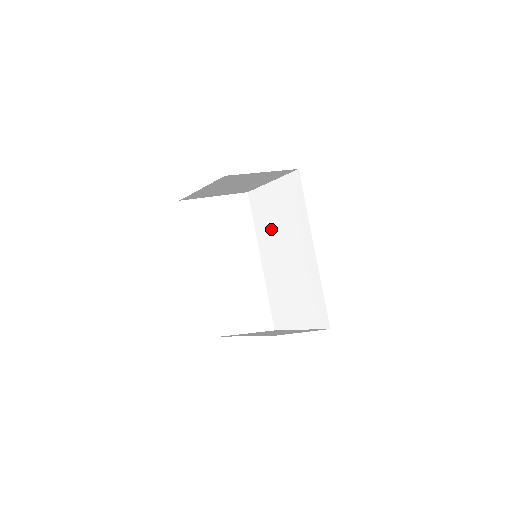
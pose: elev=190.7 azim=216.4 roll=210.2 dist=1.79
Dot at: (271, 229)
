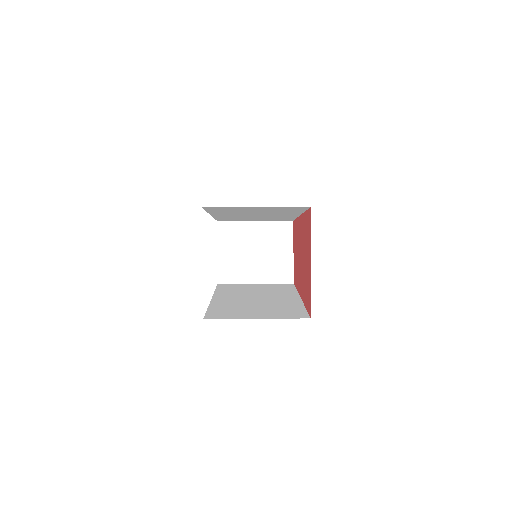
Dot at: occluded
